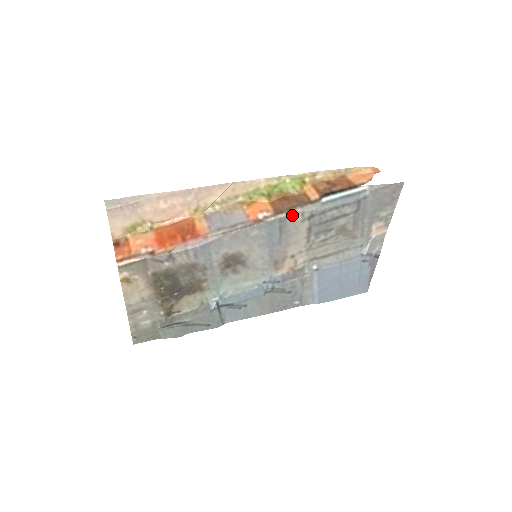
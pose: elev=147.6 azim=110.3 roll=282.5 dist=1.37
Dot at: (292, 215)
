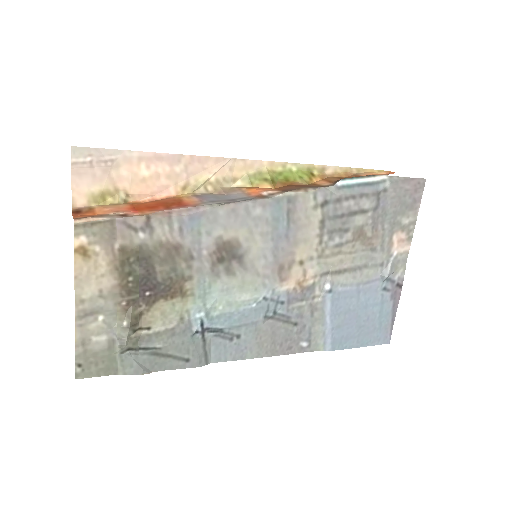
Dot at: (303, 195)
